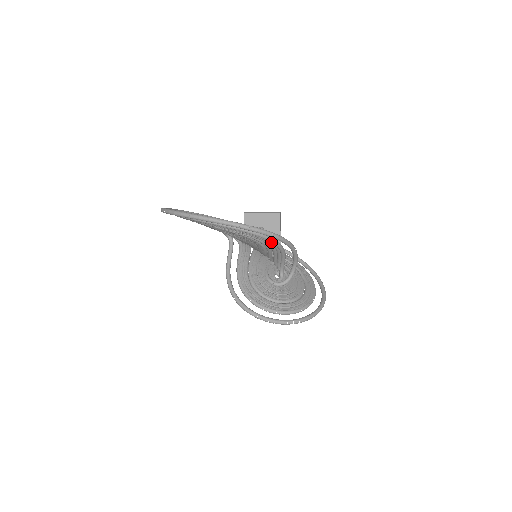
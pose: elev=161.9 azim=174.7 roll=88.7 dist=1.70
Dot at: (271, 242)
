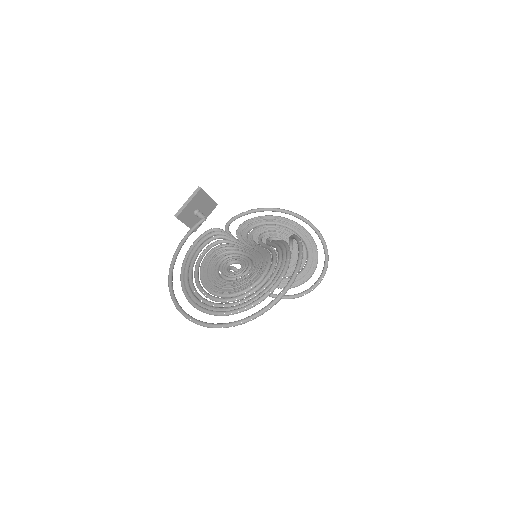
Dot at: occluded
